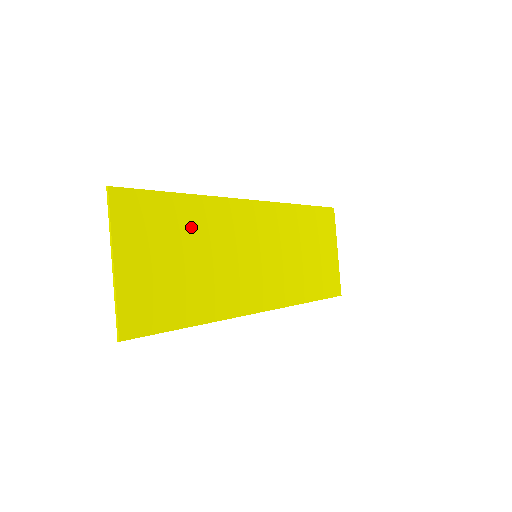
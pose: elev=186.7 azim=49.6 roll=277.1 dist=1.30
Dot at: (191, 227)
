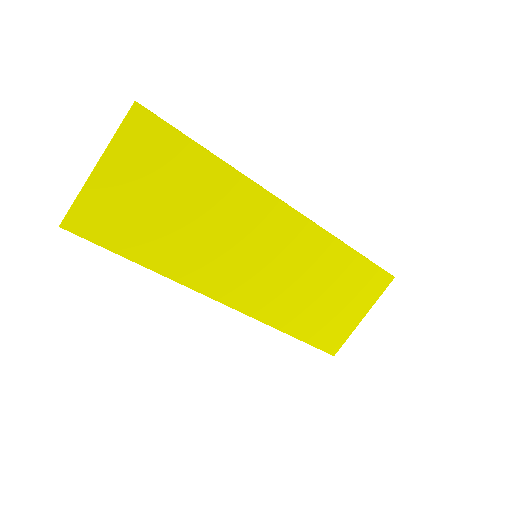
Dot at: (200, 186)
